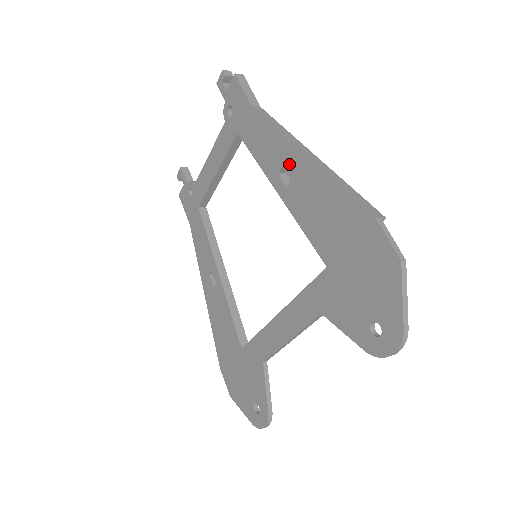
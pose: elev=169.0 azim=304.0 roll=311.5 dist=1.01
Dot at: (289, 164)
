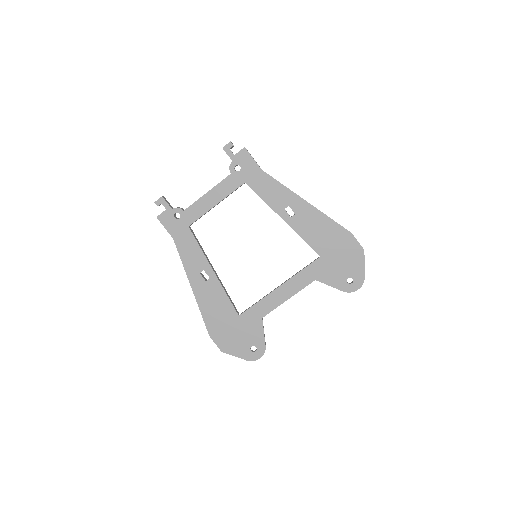
Dot at: (294, 205)
